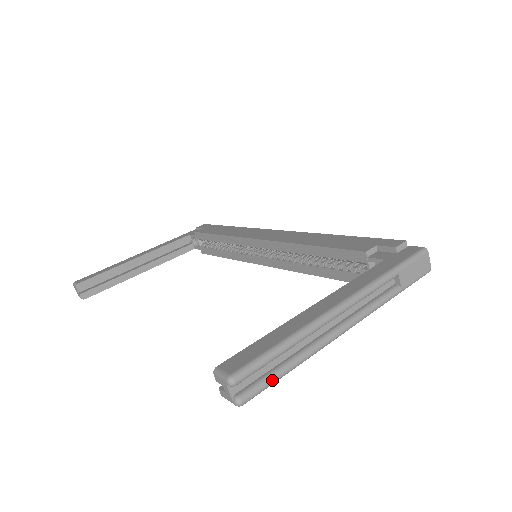
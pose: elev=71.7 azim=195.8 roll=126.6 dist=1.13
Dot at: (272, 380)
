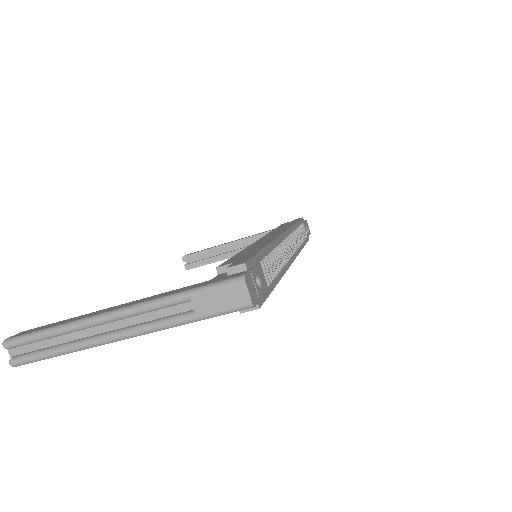
Dot at: (36, 356)
